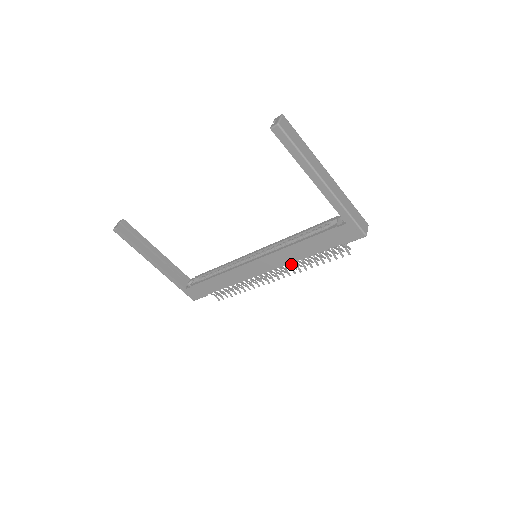
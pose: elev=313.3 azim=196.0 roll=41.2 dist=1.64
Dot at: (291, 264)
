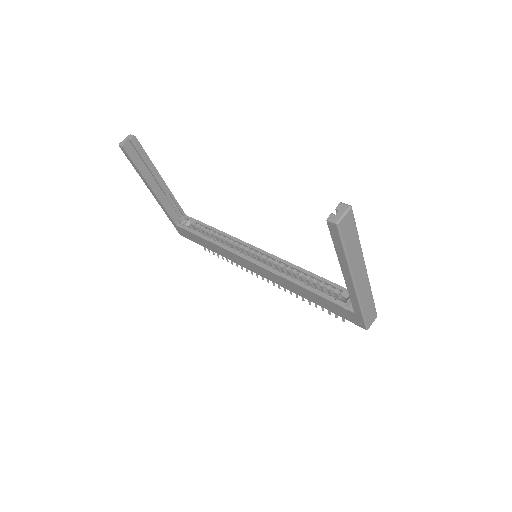
Dot at: occluded
